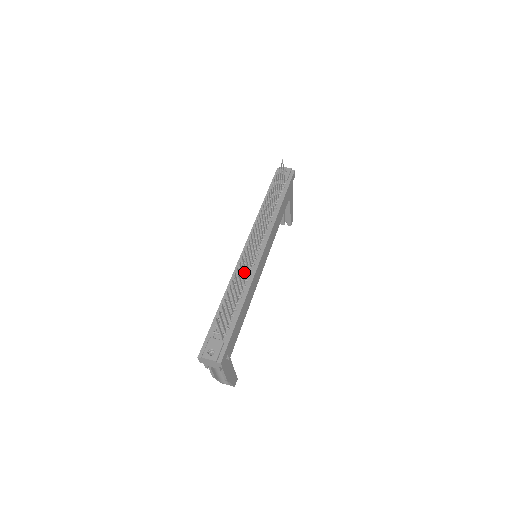
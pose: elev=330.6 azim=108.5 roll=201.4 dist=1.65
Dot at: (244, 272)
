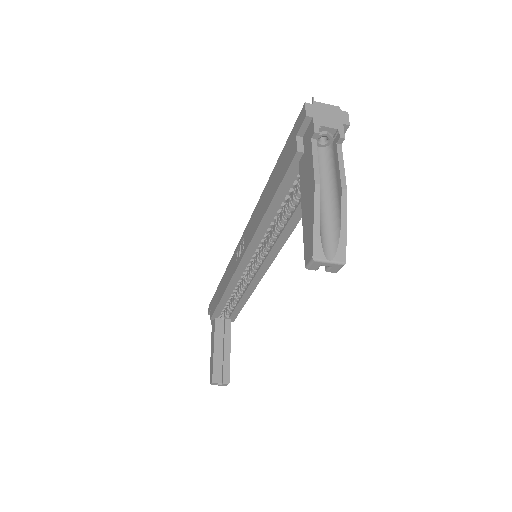
Dot at: occluded
